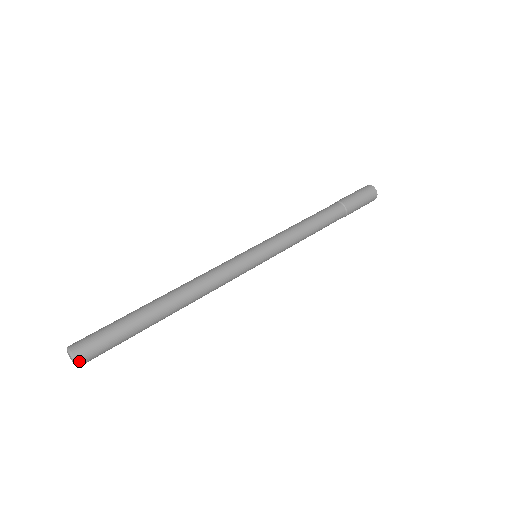
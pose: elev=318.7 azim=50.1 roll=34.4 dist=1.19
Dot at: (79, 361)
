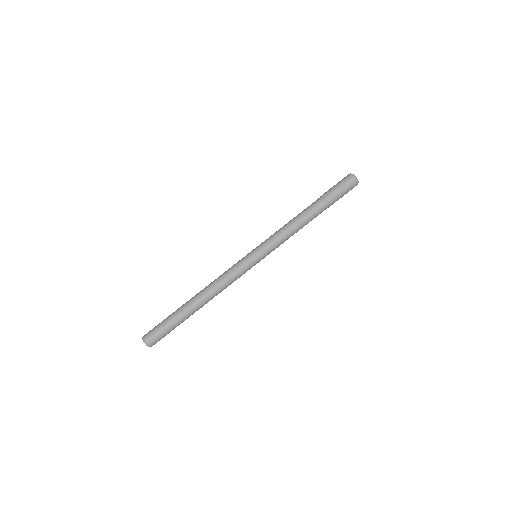
Dot at: occluded
